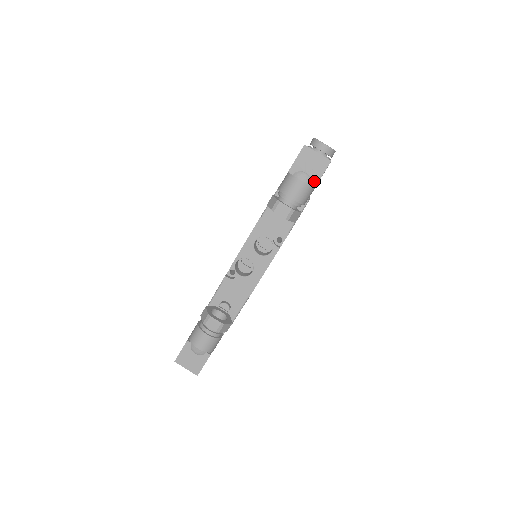
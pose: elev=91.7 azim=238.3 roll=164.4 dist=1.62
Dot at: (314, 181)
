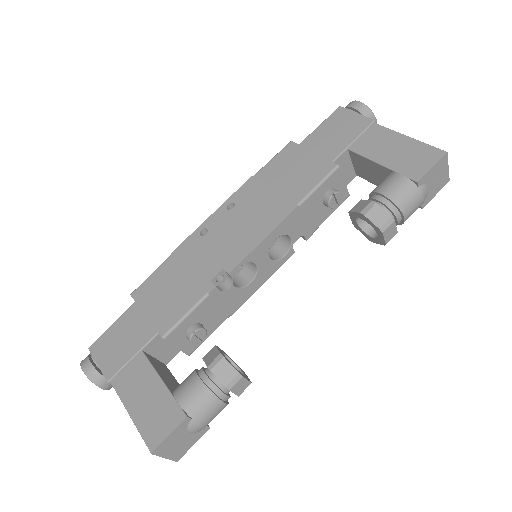
Dot at: (427, 201)
